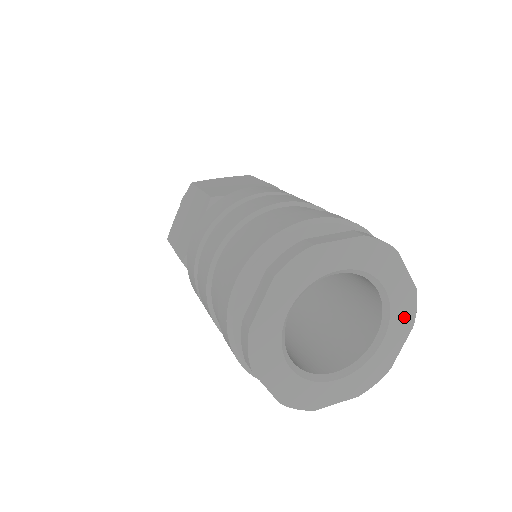
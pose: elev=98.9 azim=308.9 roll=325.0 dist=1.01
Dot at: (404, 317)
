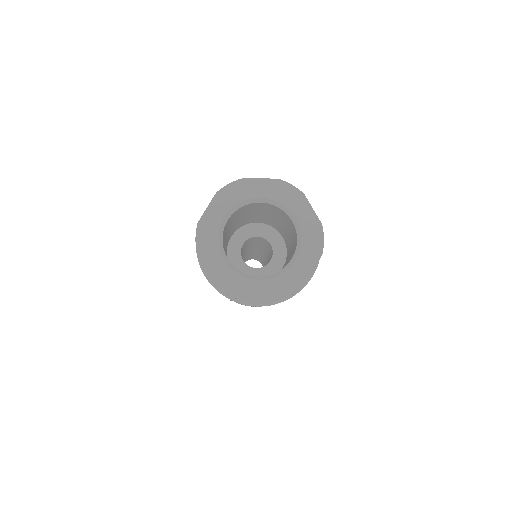
Dot at: (291, 196)
